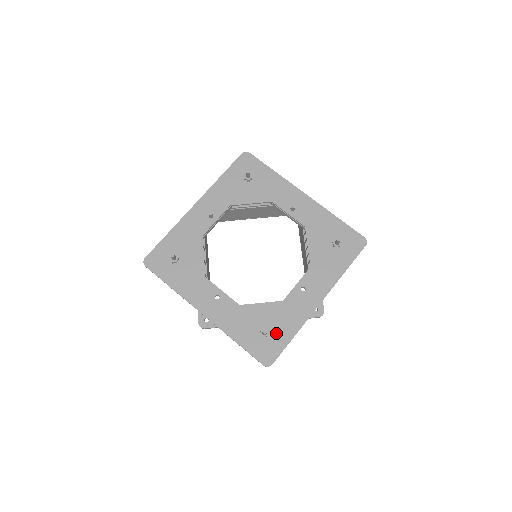
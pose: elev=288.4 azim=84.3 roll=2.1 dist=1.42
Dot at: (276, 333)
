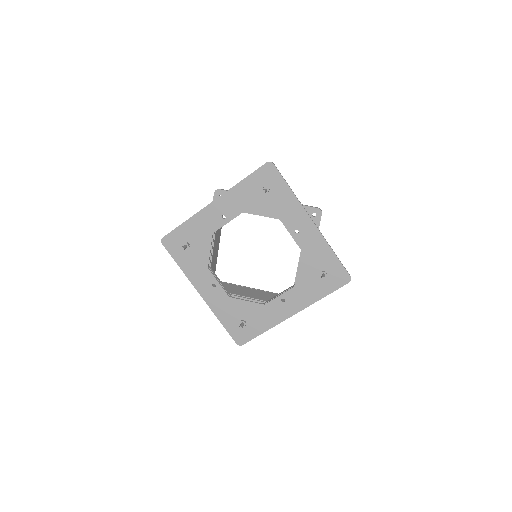
Dot at: (252, 326)
